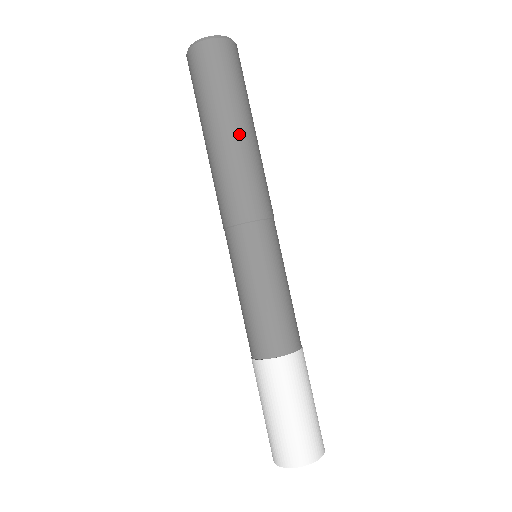
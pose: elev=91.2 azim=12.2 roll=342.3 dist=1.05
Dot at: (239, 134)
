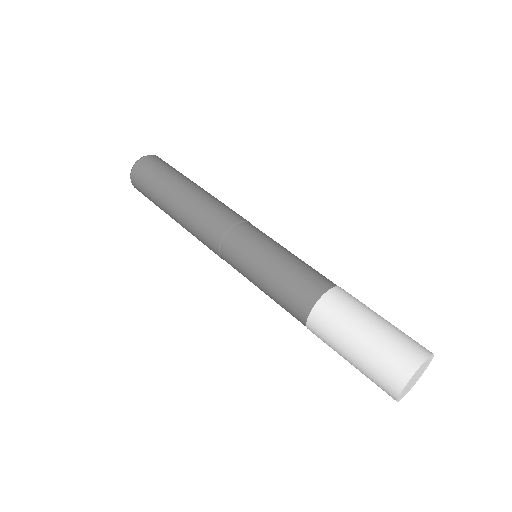
Dot at: (178, 199)
